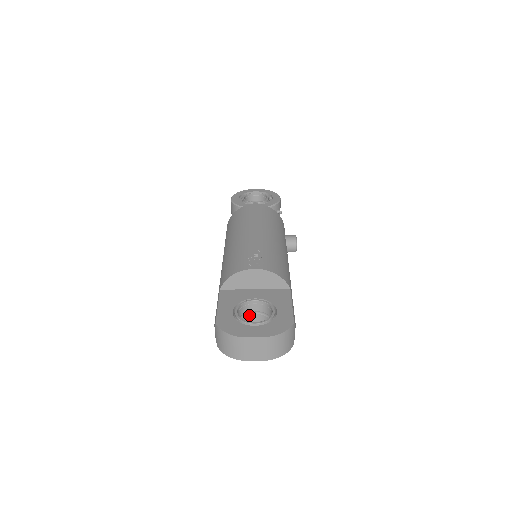
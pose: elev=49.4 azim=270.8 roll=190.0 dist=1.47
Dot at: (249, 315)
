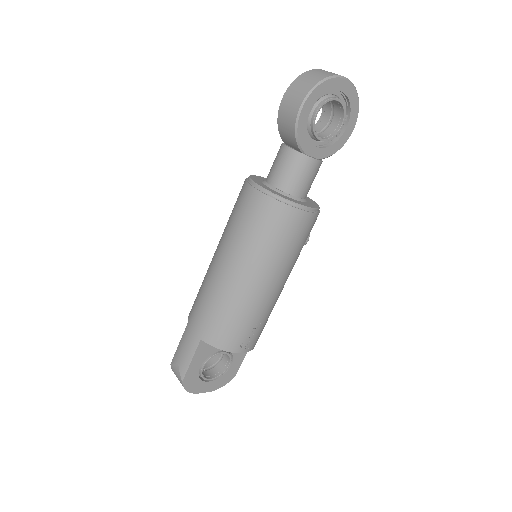
Dot at: occluded
